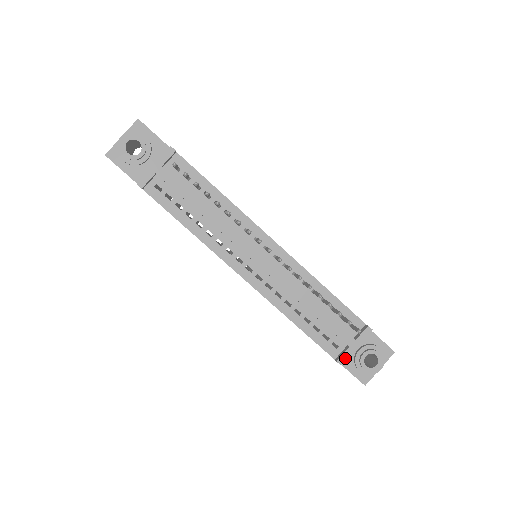
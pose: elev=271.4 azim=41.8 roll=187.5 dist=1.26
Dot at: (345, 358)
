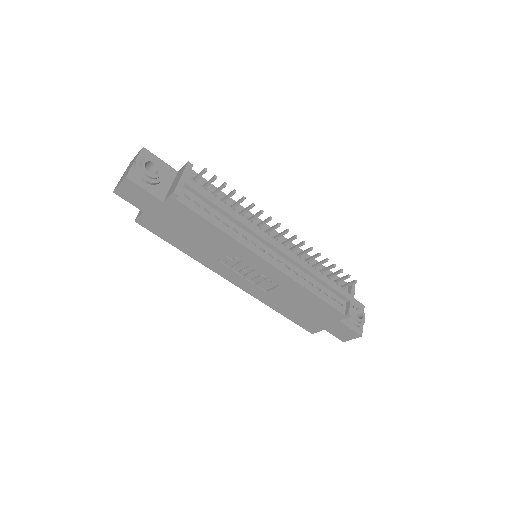
Dot at: (352, 310)
